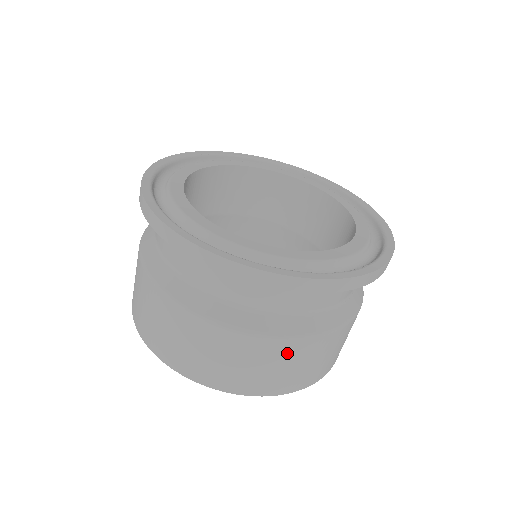
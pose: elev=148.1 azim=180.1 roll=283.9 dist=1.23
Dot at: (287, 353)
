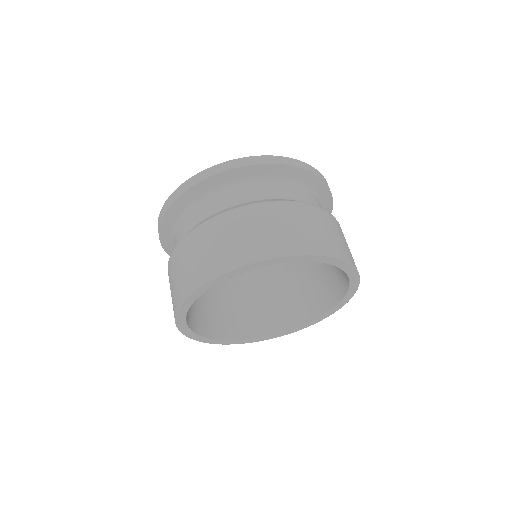
Dot at: (199, 239)
